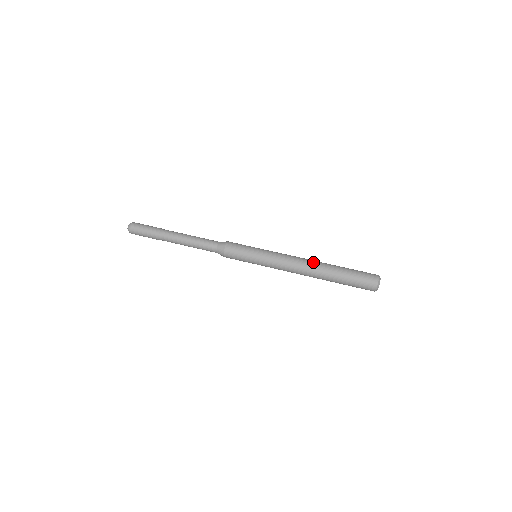
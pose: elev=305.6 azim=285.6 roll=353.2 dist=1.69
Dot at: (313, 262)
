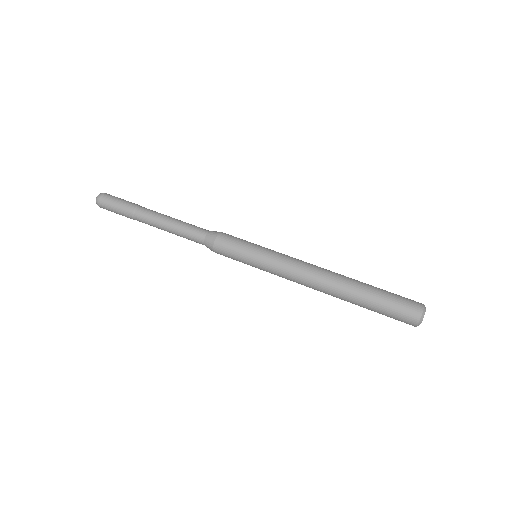
Dot at: occluded
